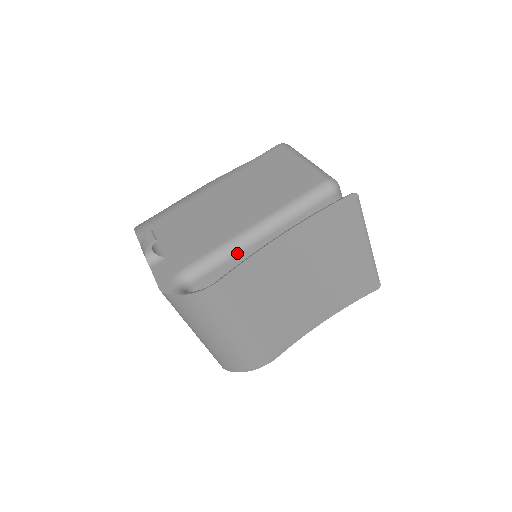
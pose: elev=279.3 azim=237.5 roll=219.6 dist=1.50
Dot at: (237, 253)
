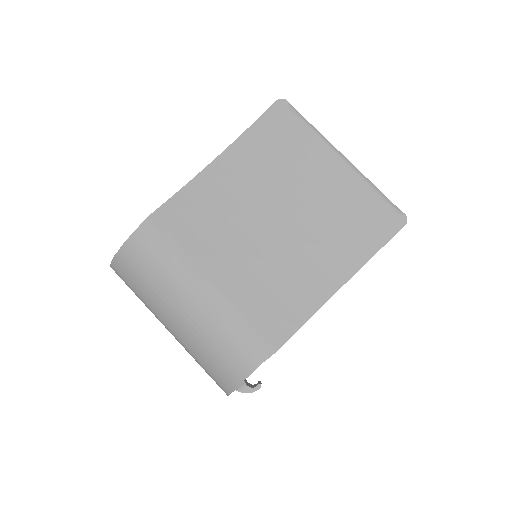
Dot at: occluded
